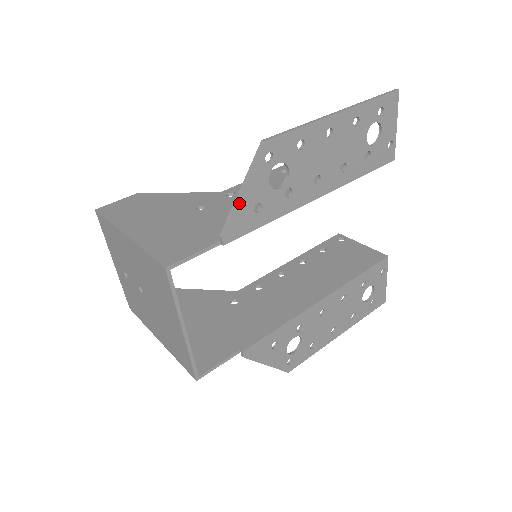
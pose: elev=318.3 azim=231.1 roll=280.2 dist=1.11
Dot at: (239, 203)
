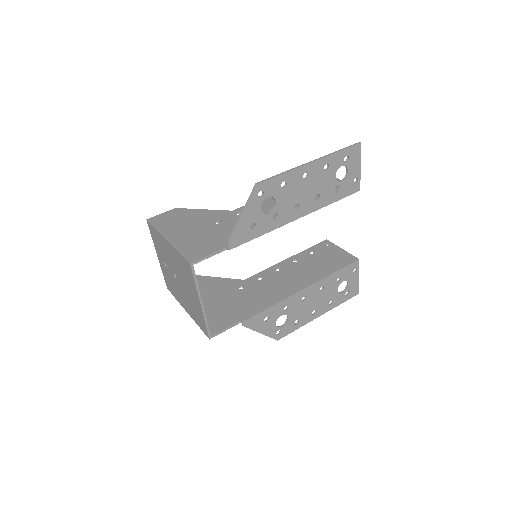
Dot at: (240, 223)
